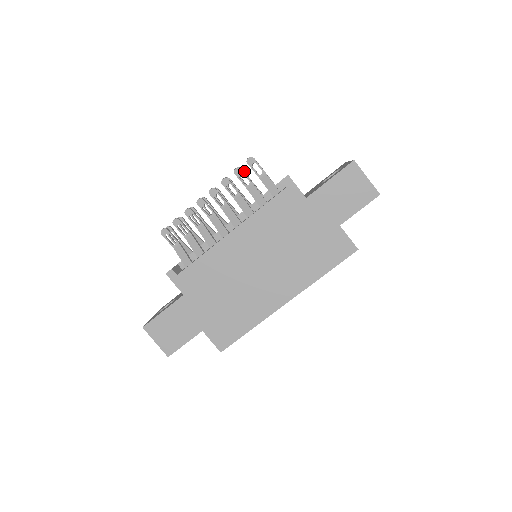
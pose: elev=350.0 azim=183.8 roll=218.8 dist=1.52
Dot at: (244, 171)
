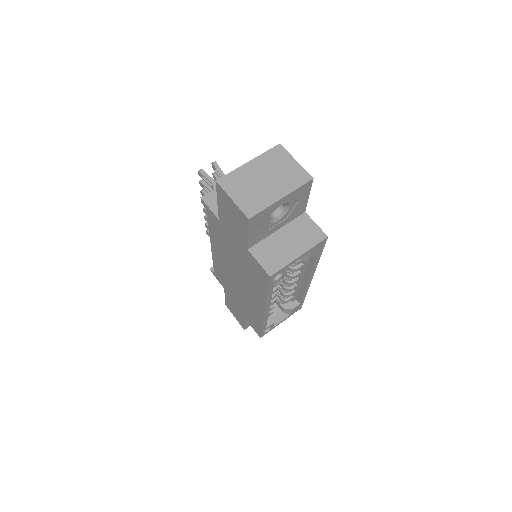
Dot at: (217, 176)
